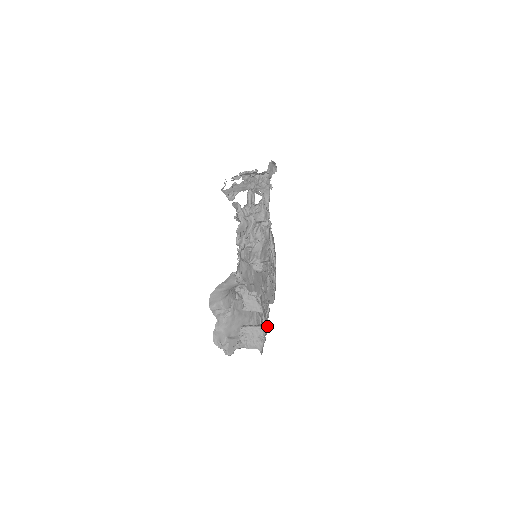
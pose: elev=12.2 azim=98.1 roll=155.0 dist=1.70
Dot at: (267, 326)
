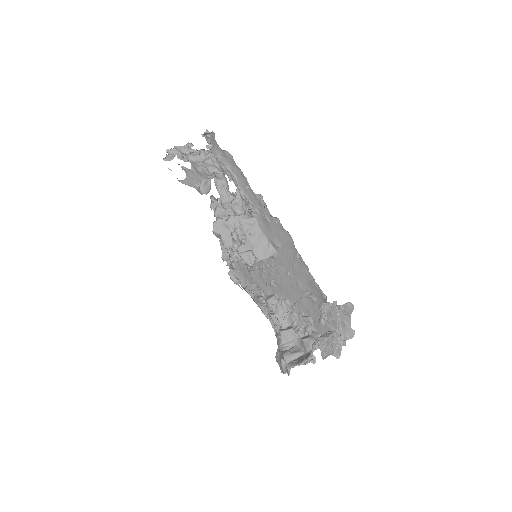
Dot at: (352, 330)
